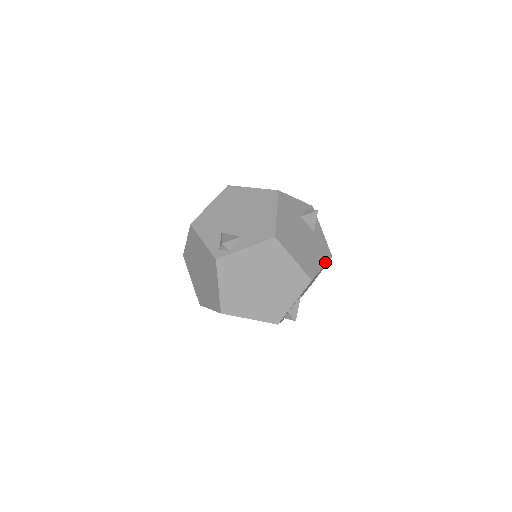
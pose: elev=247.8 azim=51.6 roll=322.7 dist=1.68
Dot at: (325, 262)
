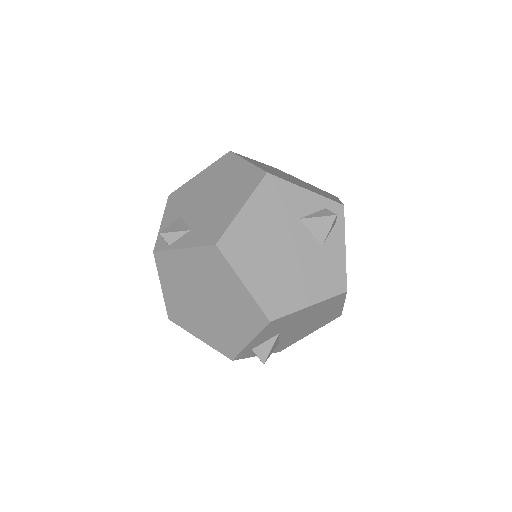
Dot at: (322, 298)
